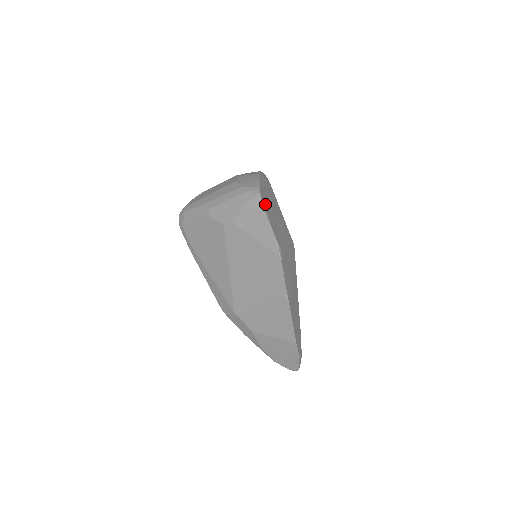
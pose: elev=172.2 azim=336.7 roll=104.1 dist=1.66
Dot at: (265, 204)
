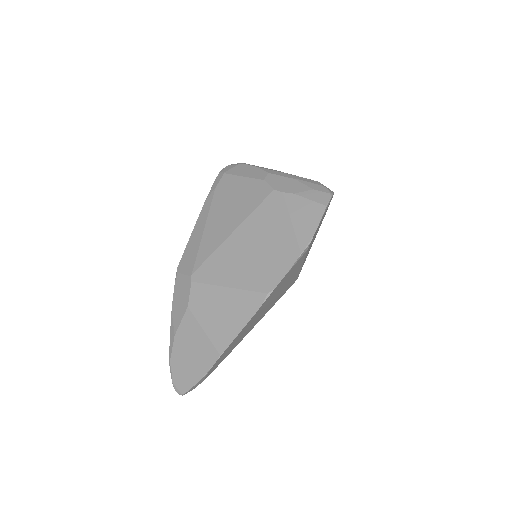
Dot at: (327, 207)
